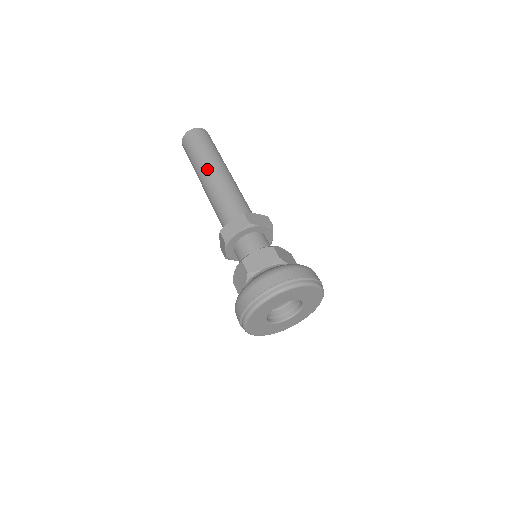
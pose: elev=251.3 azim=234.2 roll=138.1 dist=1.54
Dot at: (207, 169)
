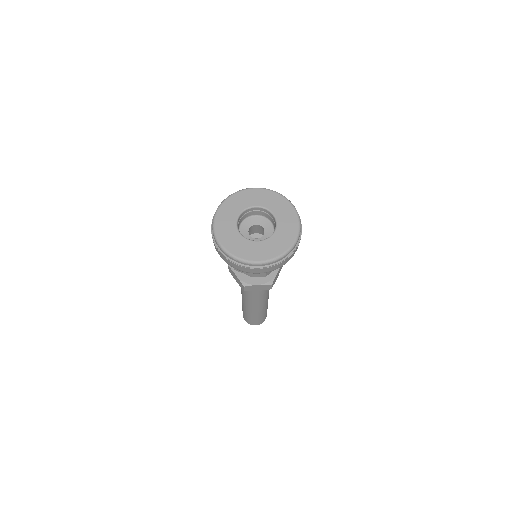
Dot at: occluded
